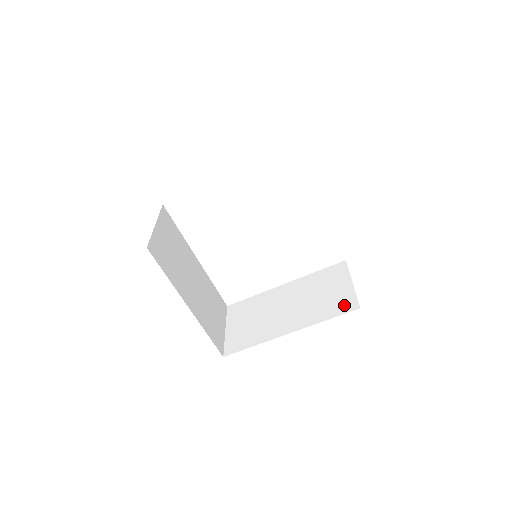
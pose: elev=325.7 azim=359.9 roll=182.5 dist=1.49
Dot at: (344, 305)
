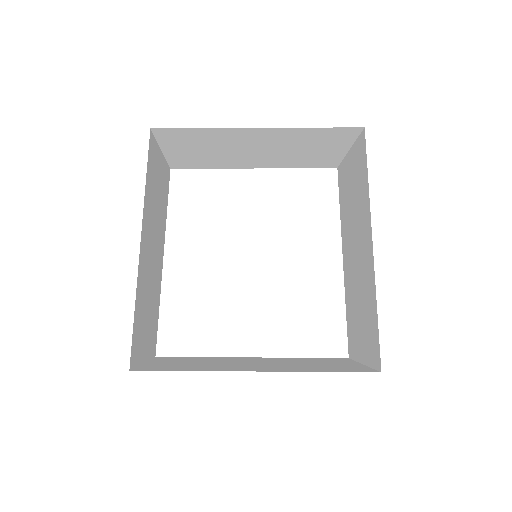
Dot at: (353, 369)
